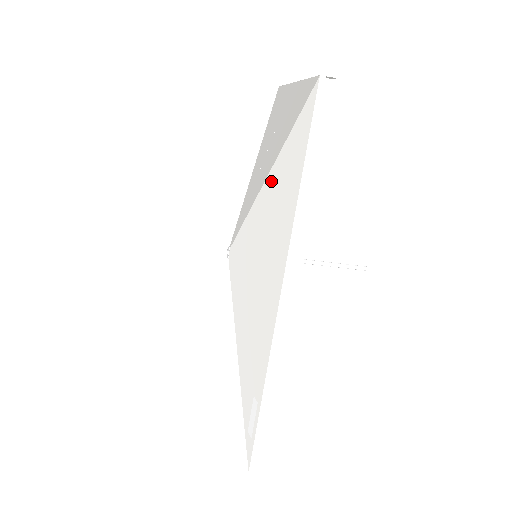
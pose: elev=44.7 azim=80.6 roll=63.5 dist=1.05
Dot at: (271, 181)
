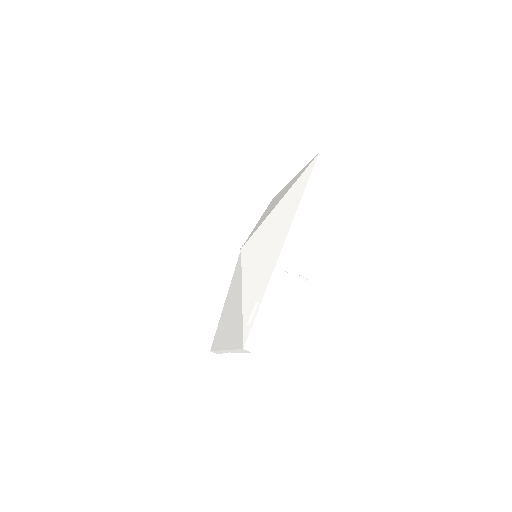
Dot at: (284, 199)
